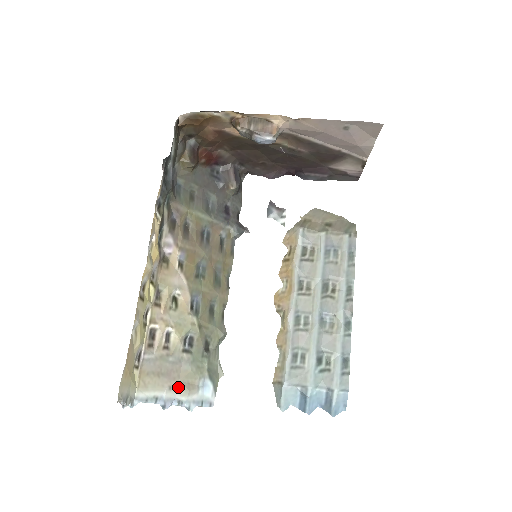
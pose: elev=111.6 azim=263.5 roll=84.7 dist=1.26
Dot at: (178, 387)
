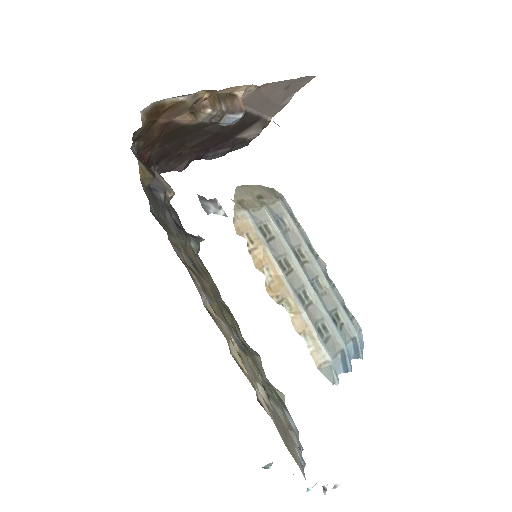
Dot at: (291, 437)
